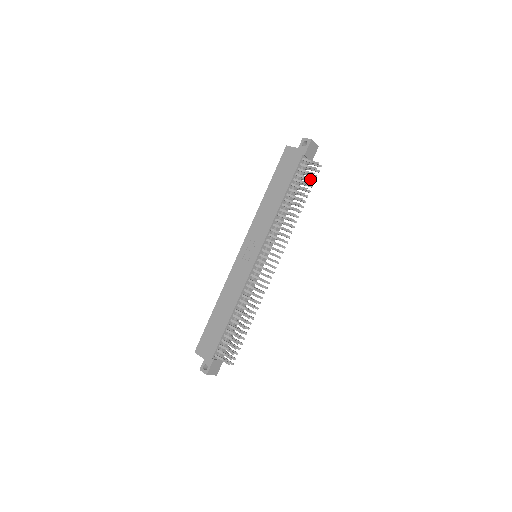
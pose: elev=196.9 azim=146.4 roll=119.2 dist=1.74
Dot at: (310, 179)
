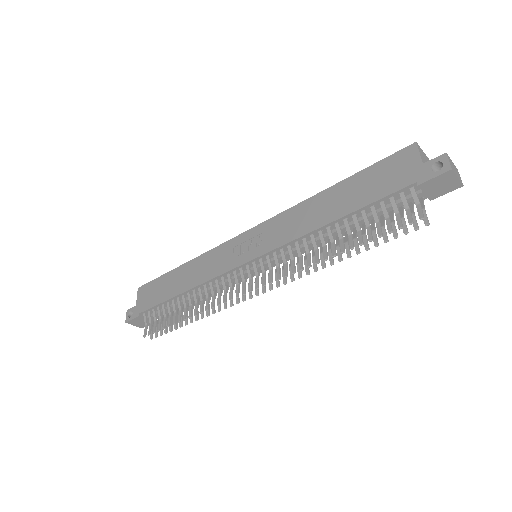
Dot at: (388, 230)
